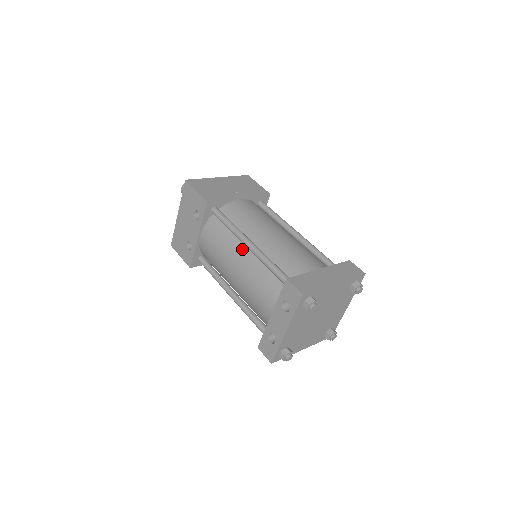
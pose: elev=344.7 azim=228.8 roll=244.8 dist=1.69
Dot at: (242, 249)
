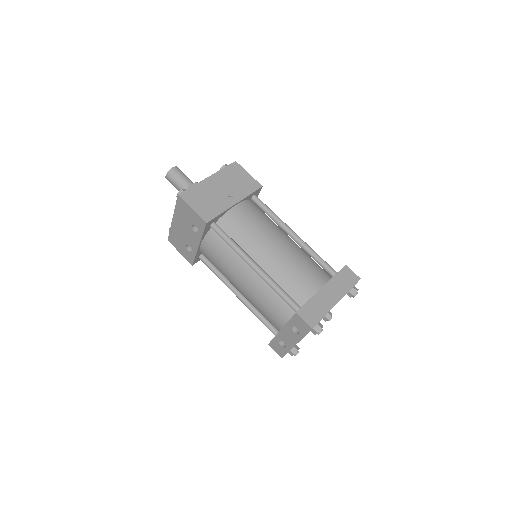
Dot at: (247, 268)
